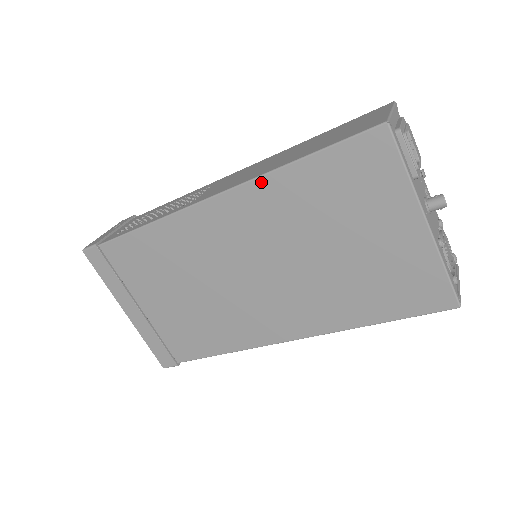
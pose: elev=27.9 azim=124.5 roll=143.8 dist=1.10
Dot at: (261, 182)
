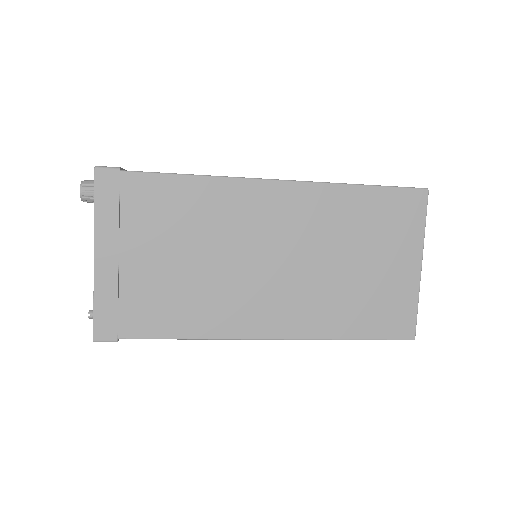
Dot at: (328, 188)
